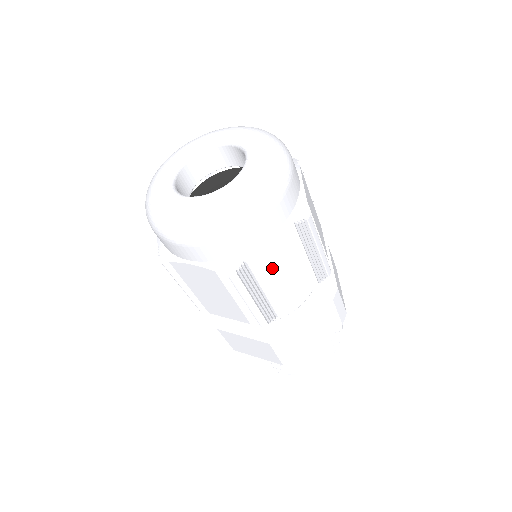
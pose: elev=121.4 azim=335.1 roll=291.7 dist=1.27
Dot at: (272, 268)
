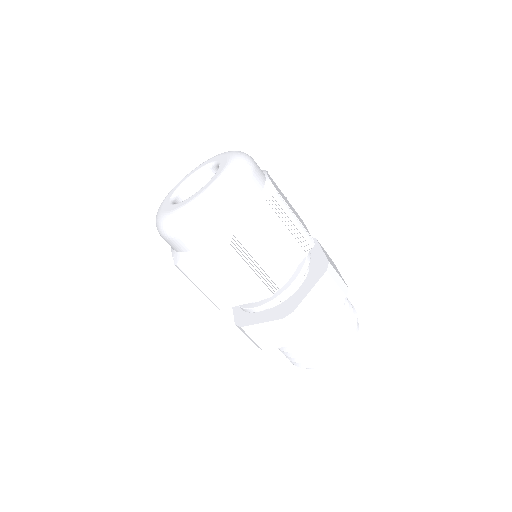
Dot at: (259, 239)
